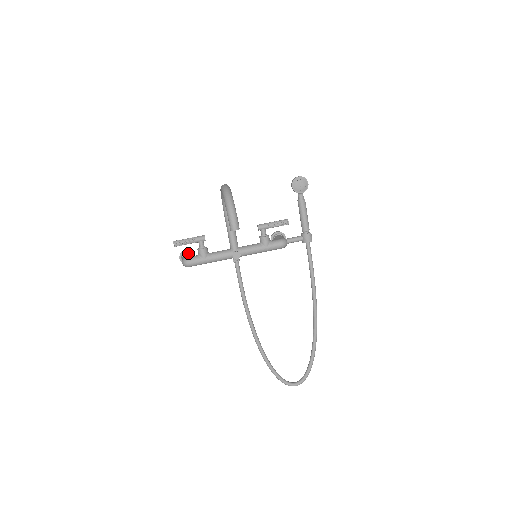
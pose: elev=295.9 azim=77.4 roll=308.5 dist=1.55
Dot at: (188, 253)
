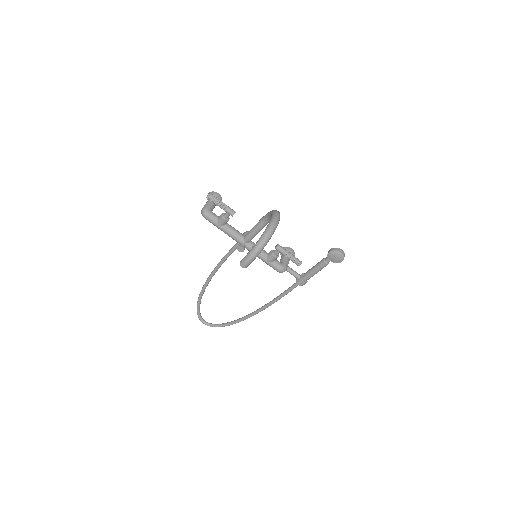
Dot at: occluded
